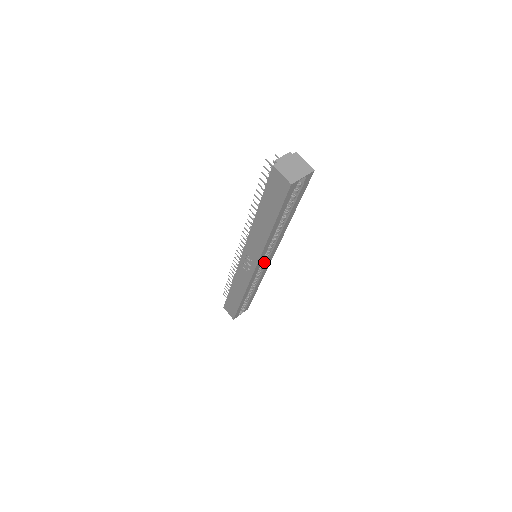
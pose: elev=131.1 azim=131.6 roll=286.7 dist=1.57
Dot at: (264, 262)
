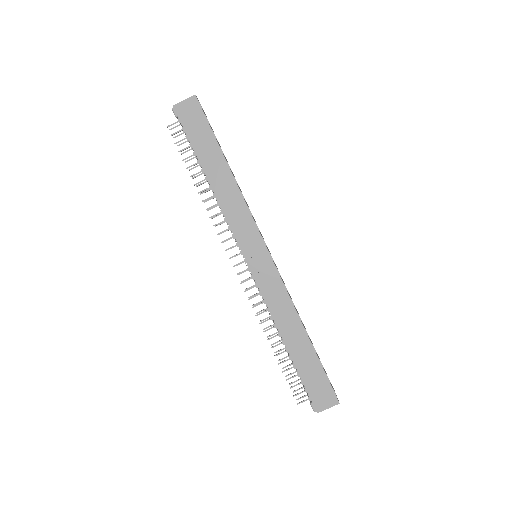
Dot at: occluded
